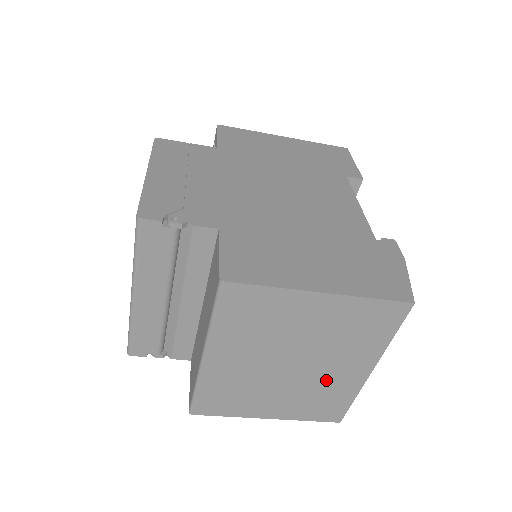
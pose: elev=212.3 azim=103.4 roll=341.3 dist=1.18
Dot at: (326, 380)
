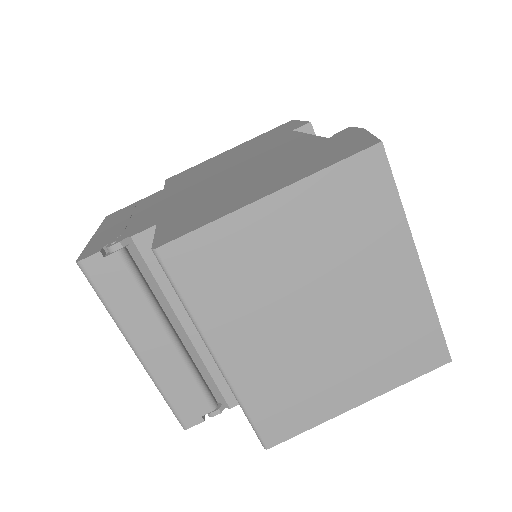
Dot at: (378, 309)
